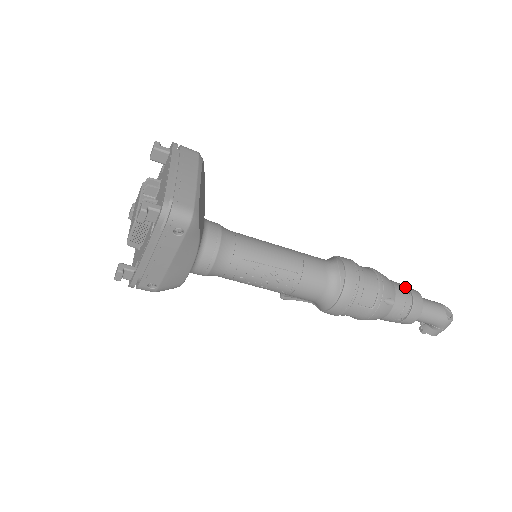
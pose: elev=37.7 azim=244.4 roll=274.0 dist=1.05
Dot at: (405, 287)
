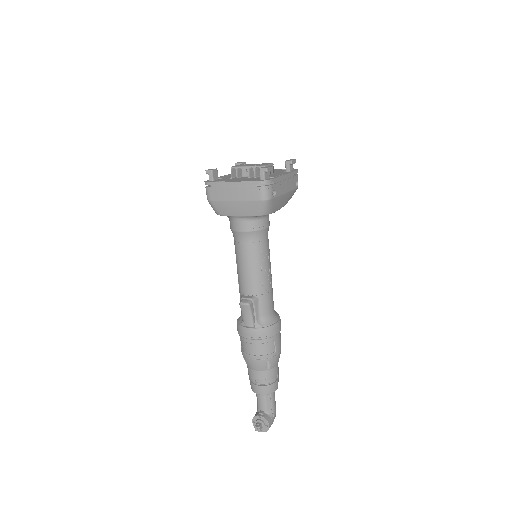
Dot at: occluded
